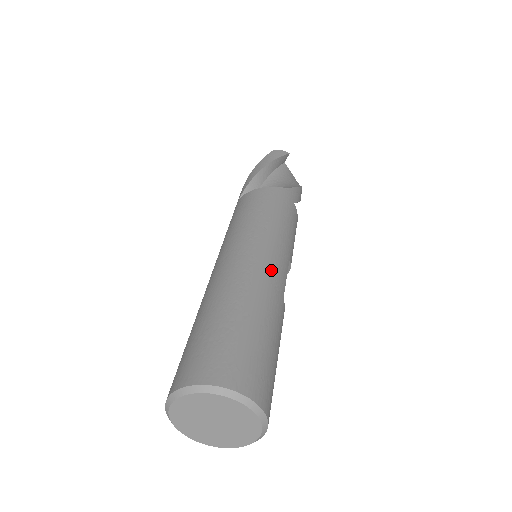
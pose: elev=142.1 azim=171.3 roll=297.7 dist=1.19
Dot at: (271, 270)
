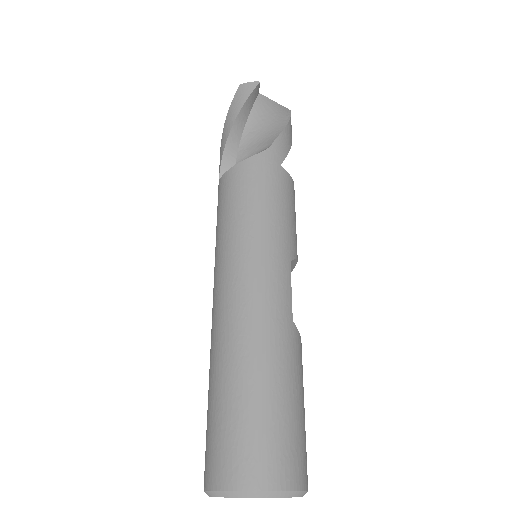
Dot at: (268, 299)
